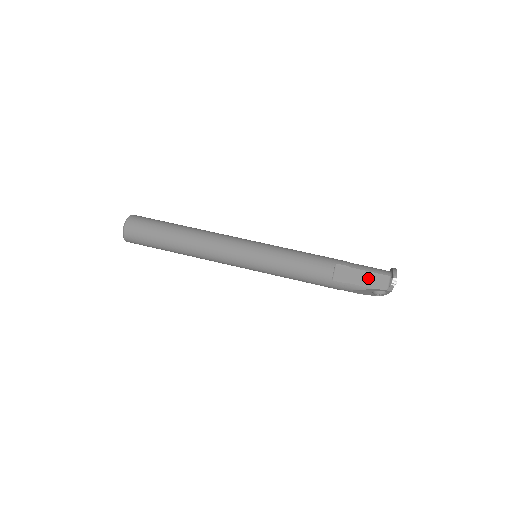
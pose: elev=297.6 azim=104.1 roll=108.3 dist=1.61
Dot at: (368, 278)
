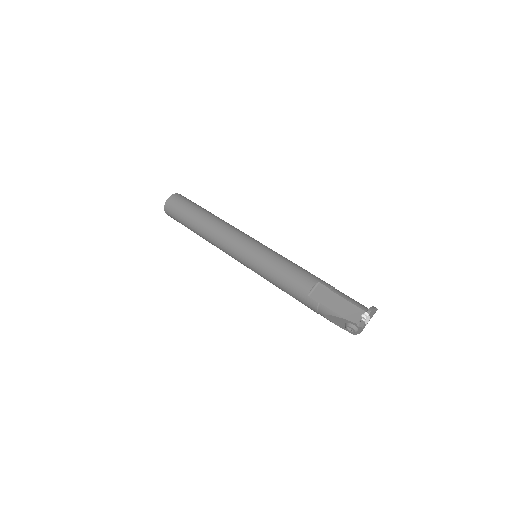
Dot at: (343, 306)
